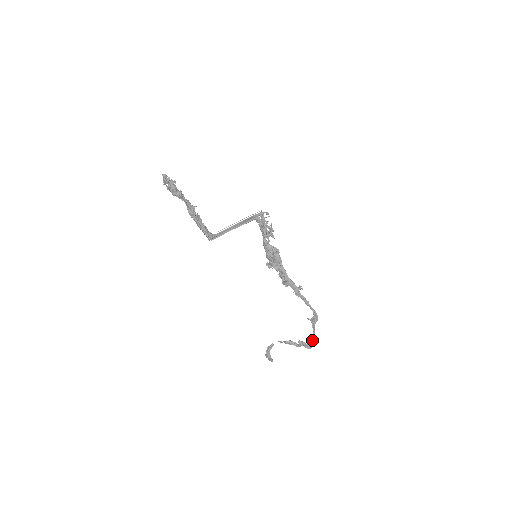
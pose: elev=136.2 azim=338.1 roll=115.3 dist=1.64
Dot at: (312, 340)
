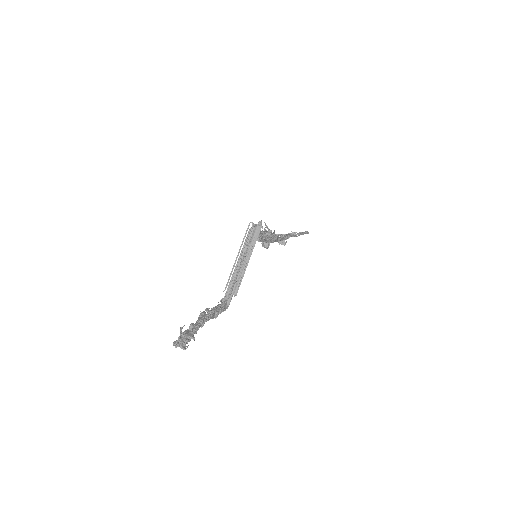
Dot at: occluded
